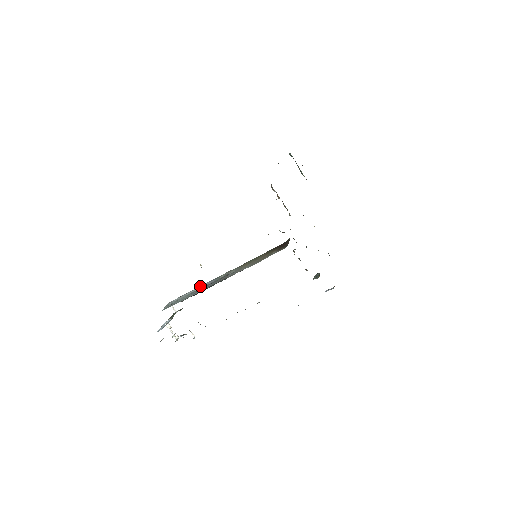
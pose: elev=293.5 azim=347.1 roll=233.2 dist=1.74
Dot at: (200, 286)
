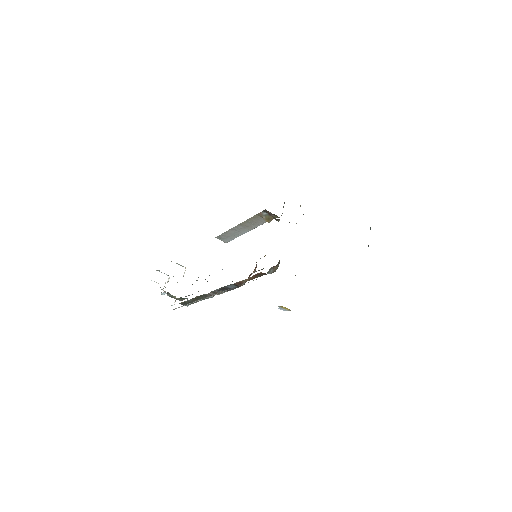
Dot at: occluded
